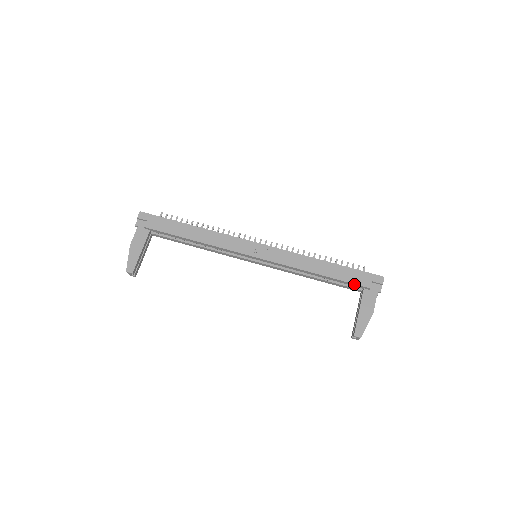
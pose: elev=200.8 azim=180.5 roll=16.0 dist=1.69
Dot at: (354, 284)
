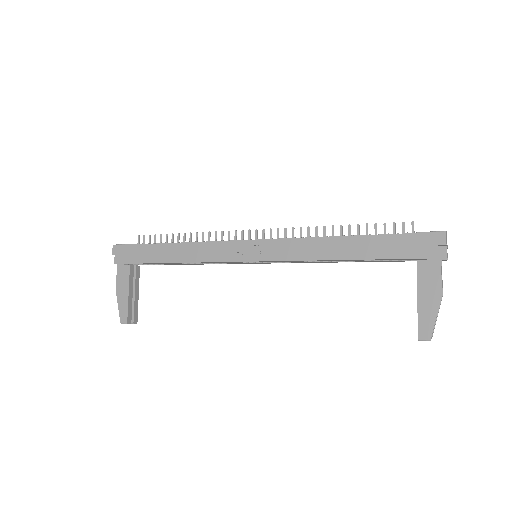
Dot at: (398, 259)
